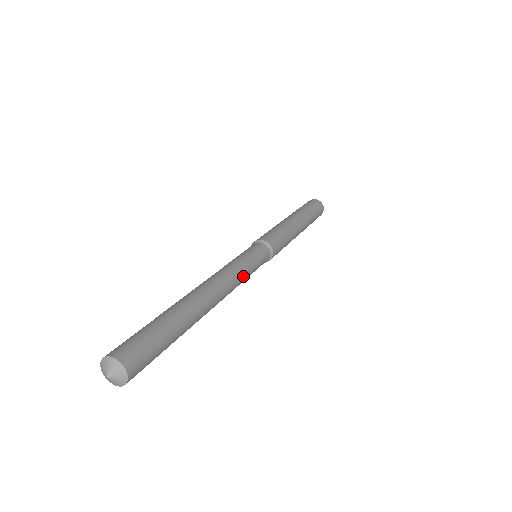
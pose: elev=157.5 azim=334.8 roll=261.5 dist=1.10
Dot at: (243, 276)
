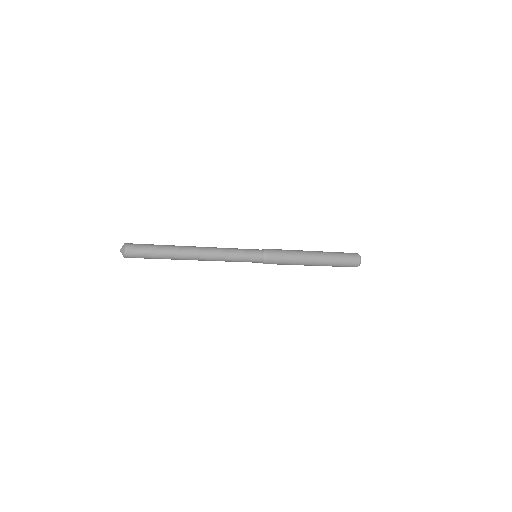
Dot at: (228, 252)
